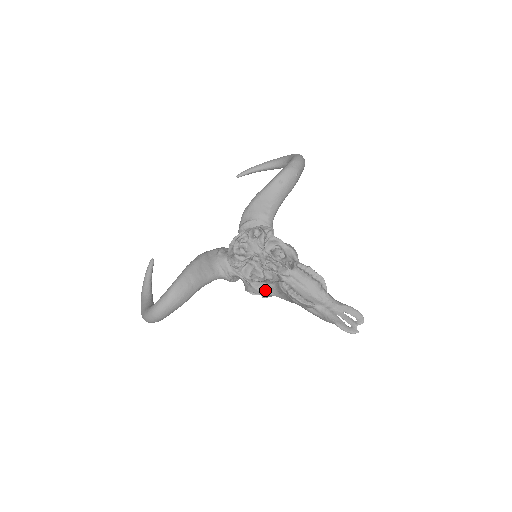
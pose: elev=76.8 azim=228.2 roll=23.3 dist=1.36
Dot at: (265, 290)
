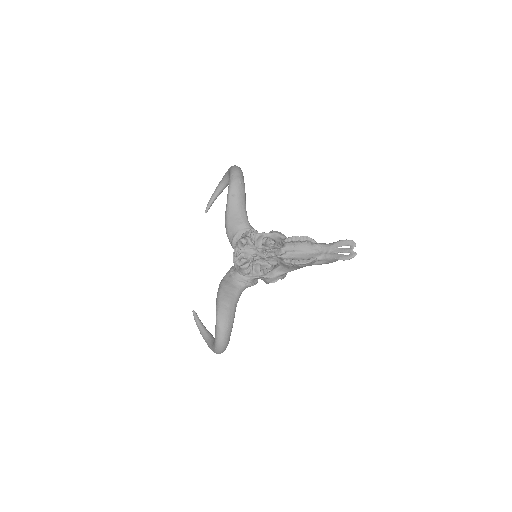
Dot at: (278, 274)
